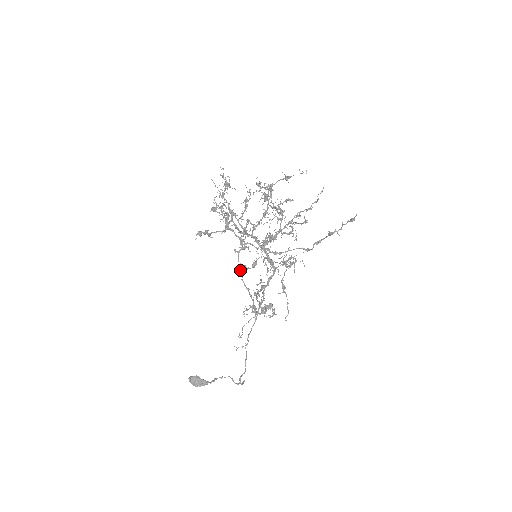
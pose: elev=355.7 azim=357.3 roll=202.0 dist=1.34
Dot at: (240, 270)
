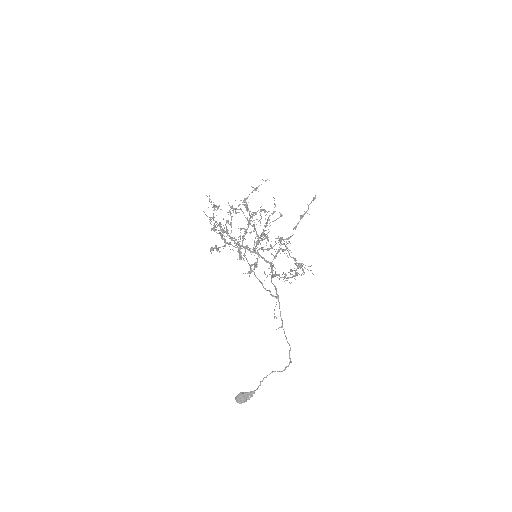
Dot at: (251, 269)
